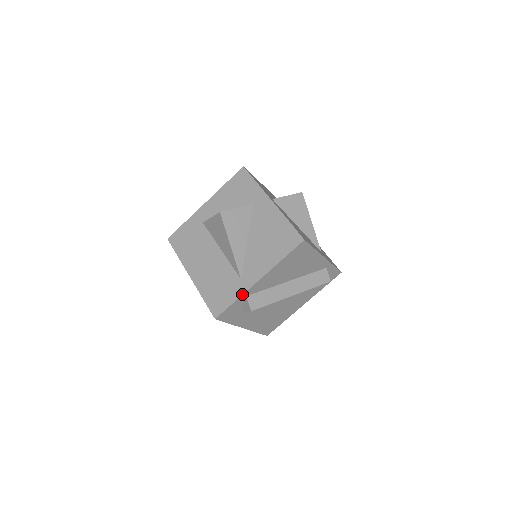
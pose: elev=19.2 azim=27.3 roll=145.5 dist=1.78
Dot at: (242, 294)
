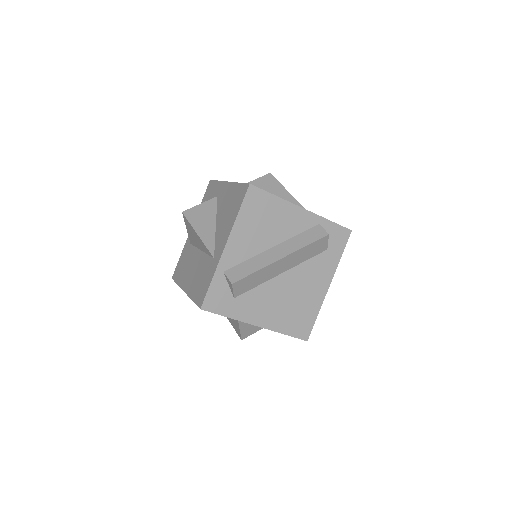
Dot at: (215, 269)
